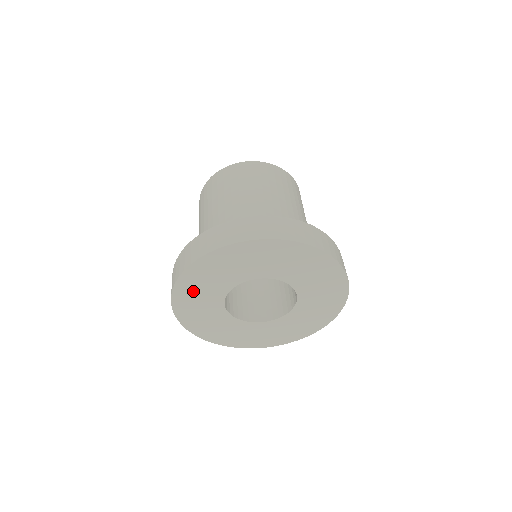
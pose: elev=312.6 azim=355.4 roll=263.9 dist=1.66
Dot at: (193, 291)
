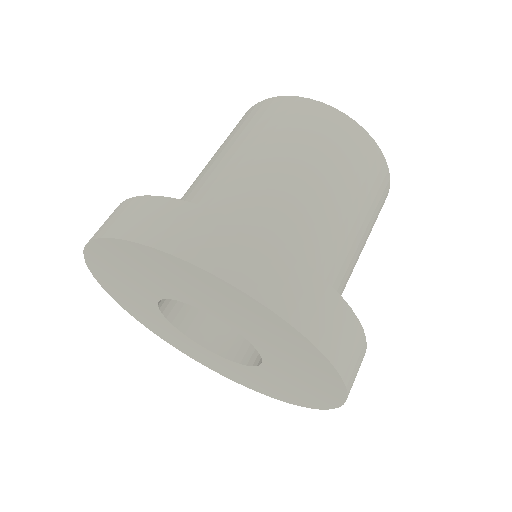
Dot at: (138, 263)
